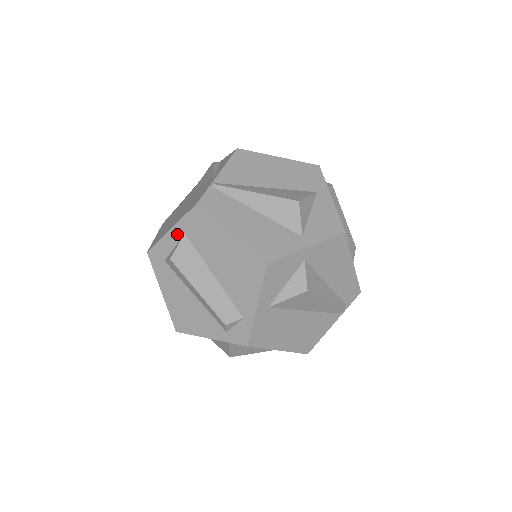
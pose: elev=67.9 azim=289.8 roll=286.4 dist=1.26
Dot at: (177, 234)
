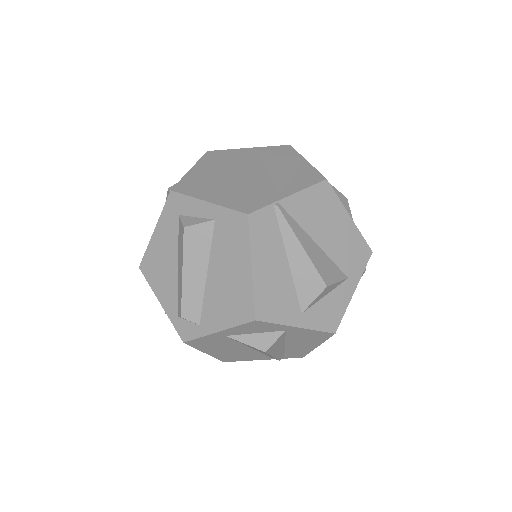
Dot at: (208, 212)
